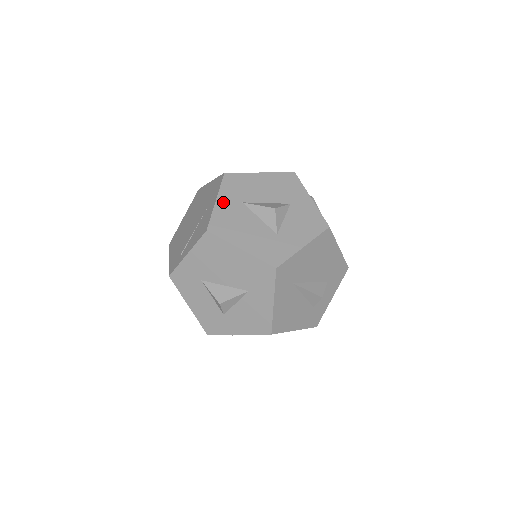
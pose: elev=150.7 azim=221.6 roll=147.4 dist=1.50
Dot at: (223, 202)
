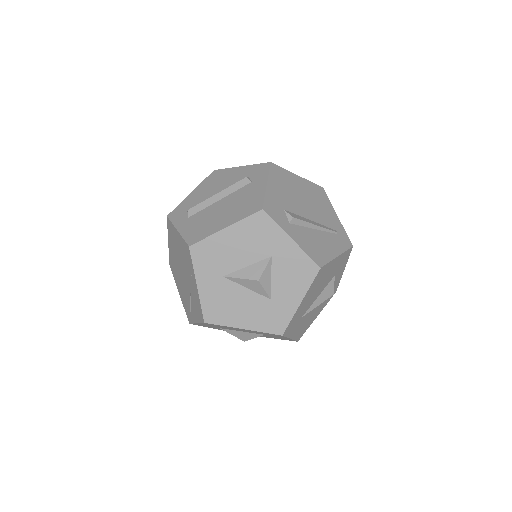
Dot at: (204, 285)
